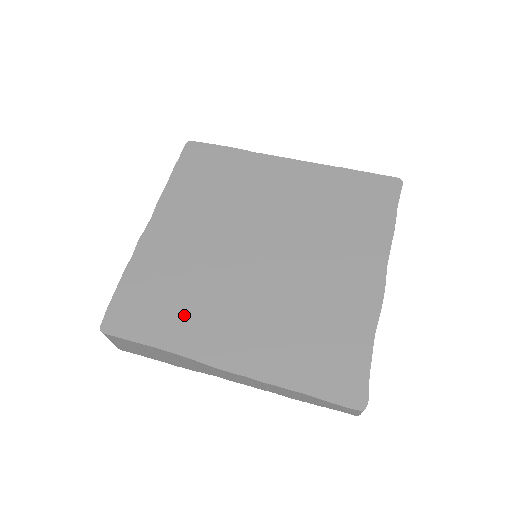
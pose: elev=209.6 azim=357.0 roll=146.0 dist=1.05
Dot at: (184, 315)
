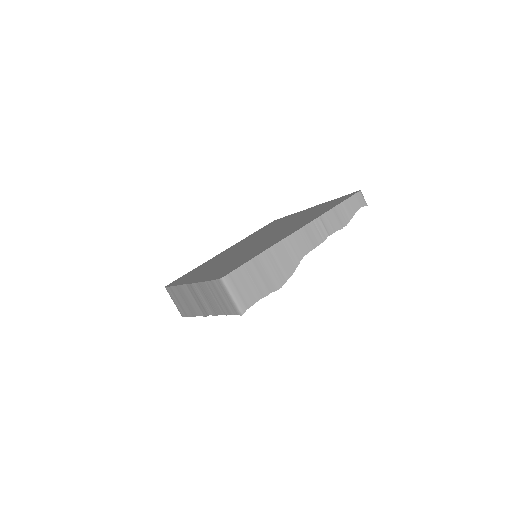
Dot at: (254, 252)
